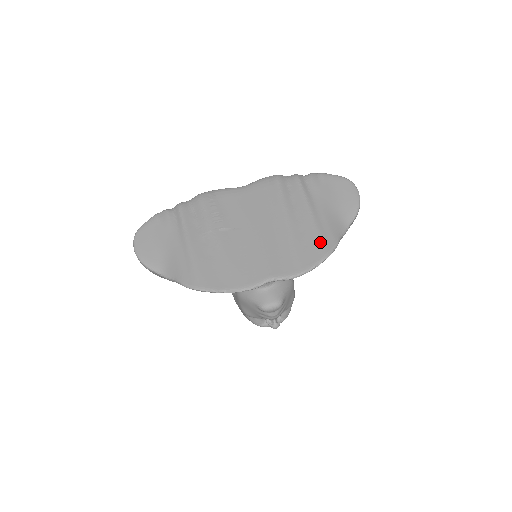
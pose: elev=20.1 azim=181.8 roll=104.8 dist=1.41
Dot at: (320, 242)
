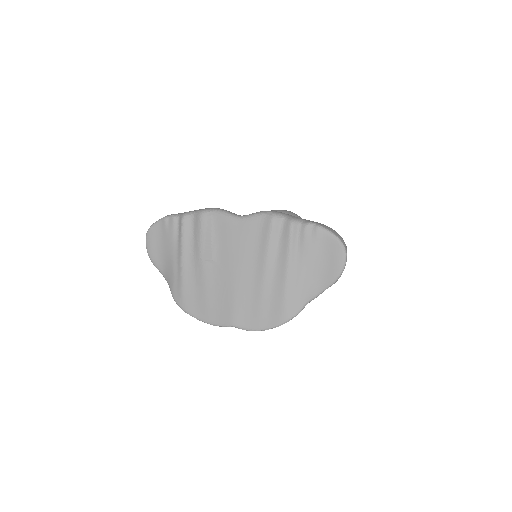
Dot at: (283, 308)
